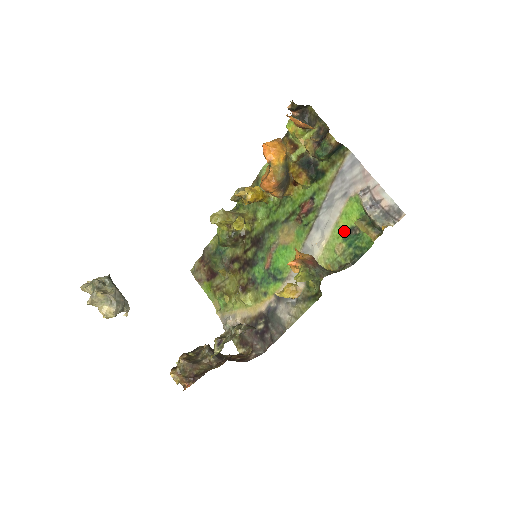
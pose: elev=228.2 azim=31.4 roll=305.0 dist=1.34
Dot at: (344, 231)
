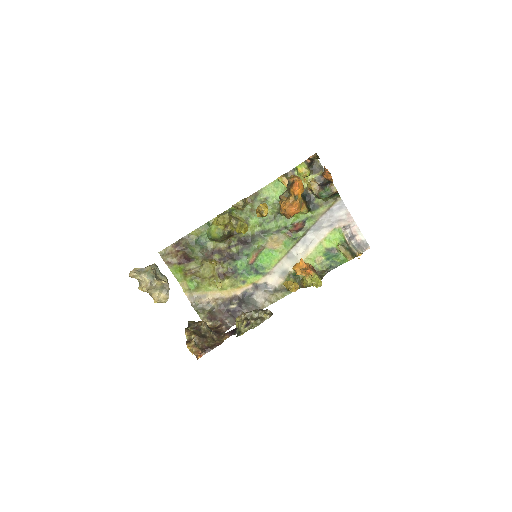
Dot at: (326, 249)
